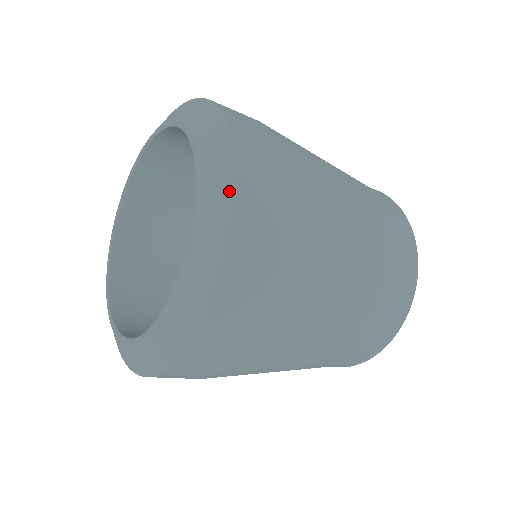
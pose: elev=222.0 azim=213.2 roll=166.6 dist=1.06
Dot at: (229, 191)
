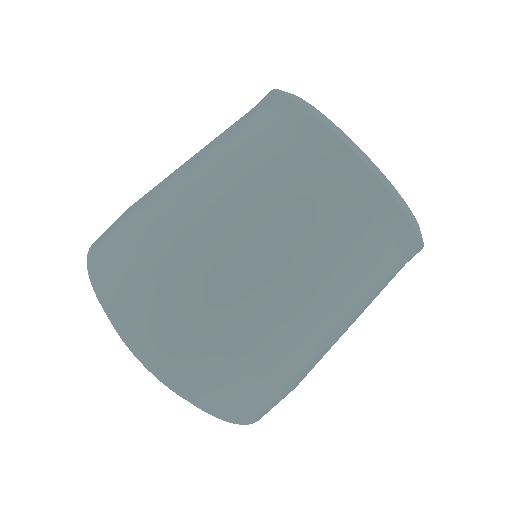
Dot at: (168, 386)
